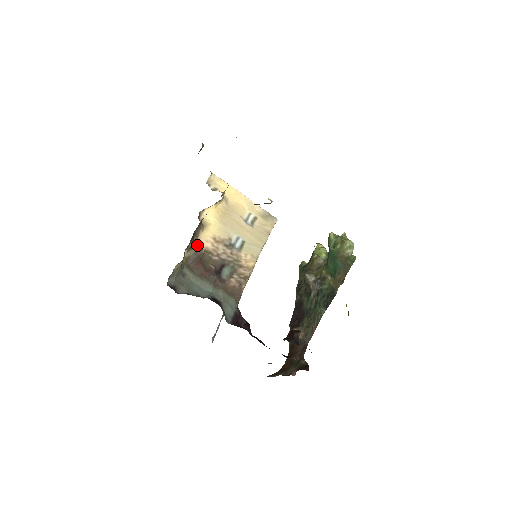
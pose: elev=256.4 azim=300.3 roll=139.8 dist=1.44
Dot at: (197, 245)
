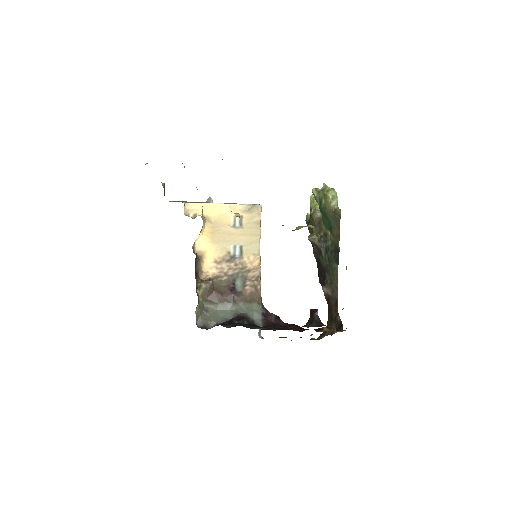
Dot at: (204, 277)
